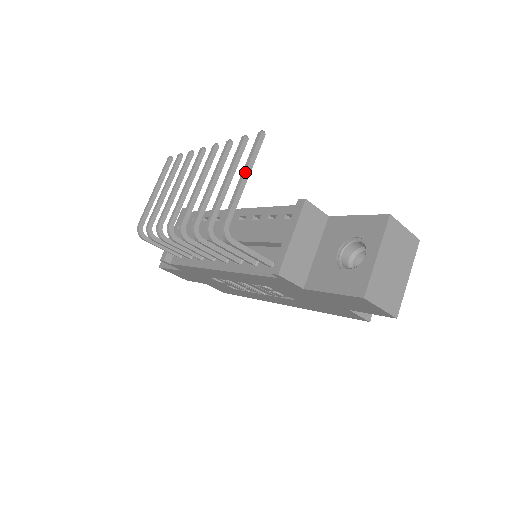
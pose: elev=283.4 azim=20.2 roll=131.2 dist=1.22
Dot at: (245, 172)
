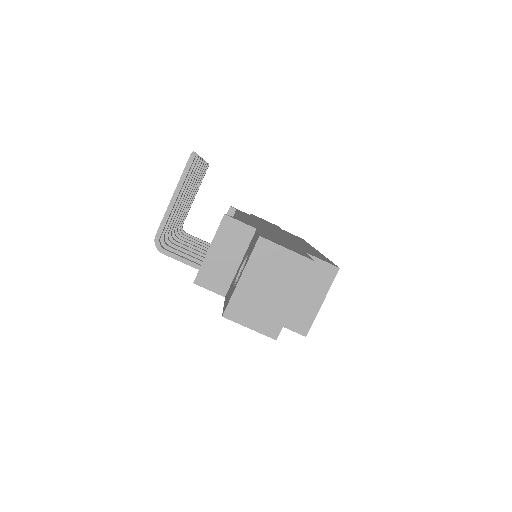
Dot at: (174, 192)
